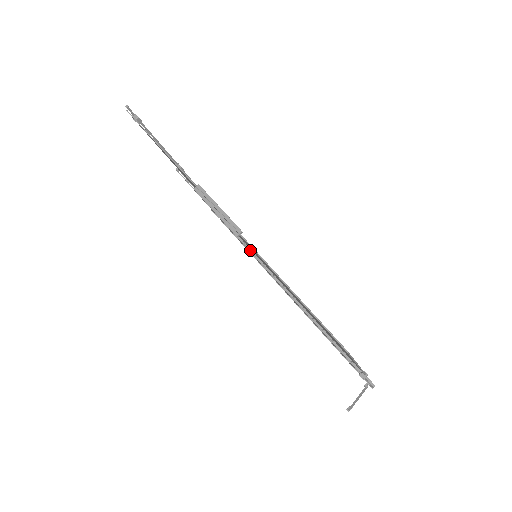
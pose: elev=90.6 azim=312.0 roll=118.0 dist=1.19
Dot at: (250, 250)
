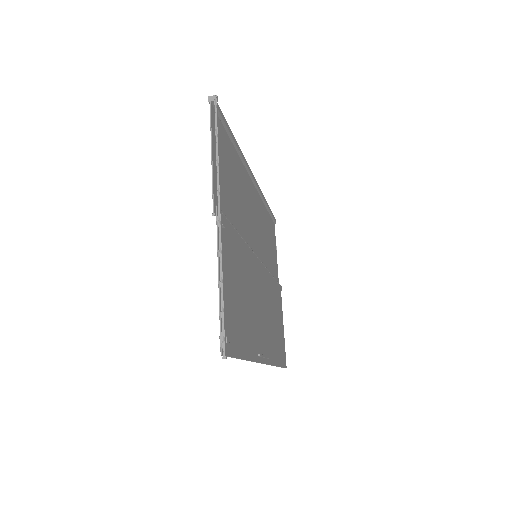
Dot at: (238, 153)
